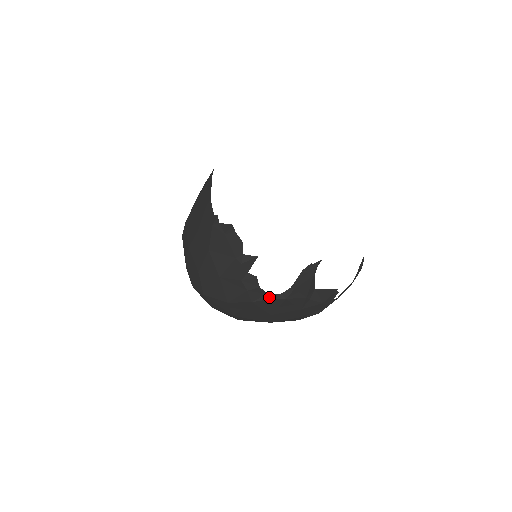
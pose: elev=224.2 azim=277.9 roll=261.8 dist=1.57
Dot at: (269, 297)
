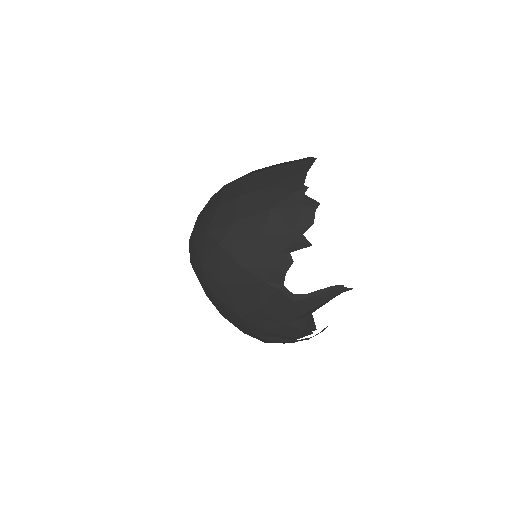
Dot at: (282, 289)
